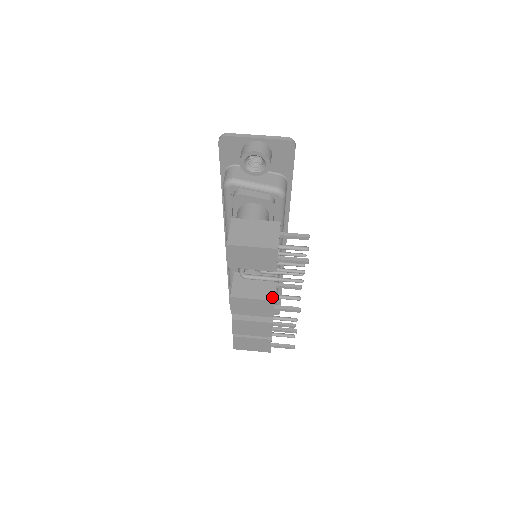
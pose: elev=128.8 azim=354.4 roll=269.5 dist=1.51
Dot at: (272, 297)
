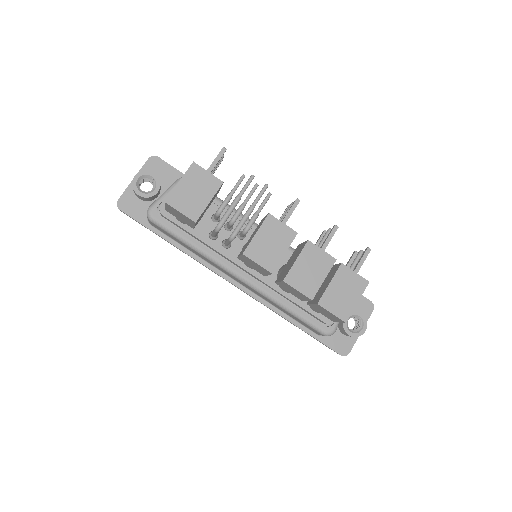
Dot at: (266, 216)
